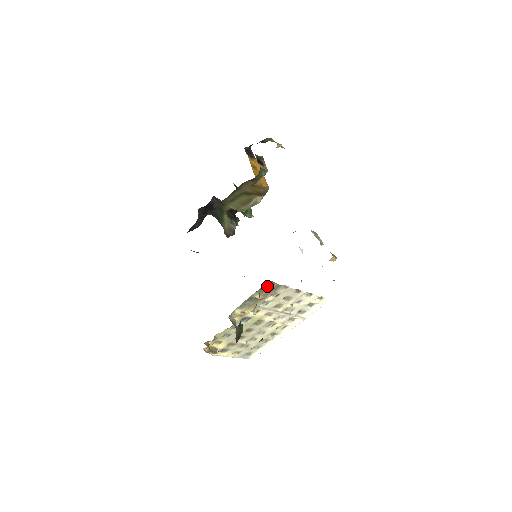
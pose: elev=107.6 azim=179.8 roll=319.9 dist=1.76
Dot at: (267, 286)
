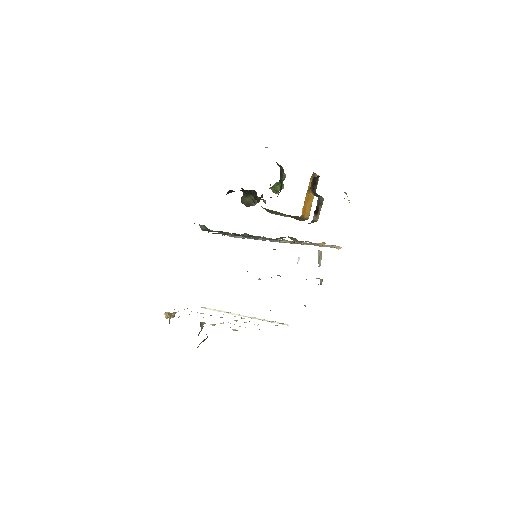
Dot at: occluded
